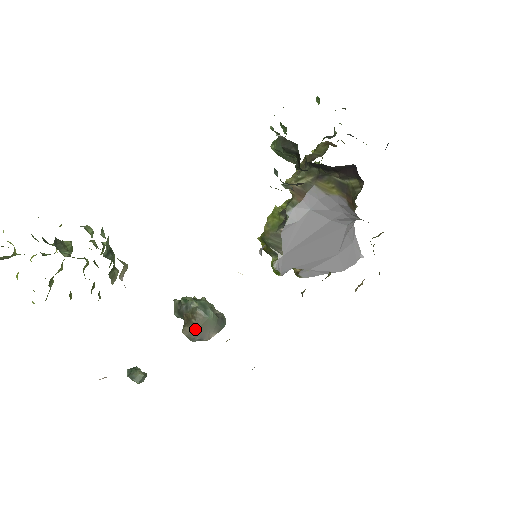
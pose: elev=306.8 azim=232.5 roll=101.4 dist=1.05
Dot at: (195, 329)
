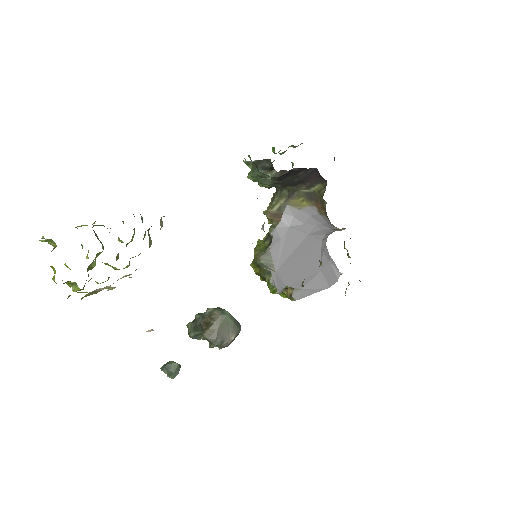
Dot at: (216, 330)
